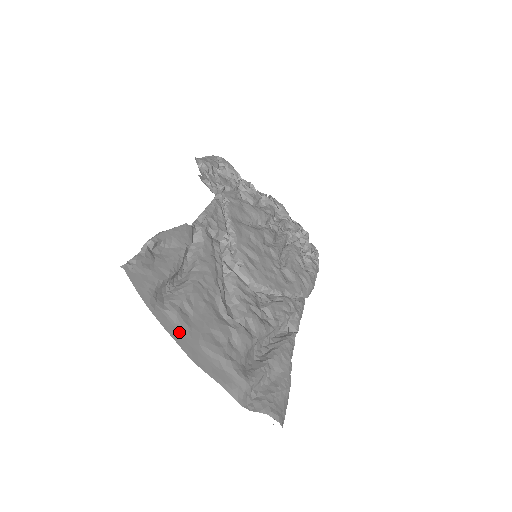
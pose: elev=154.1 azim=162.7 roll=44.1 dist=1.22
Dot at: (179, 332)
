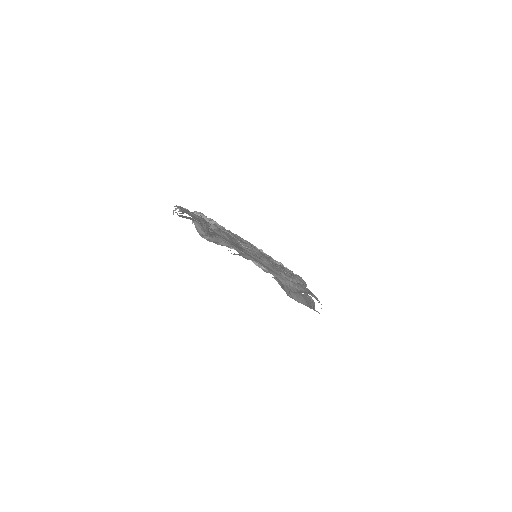
Dot at: (225, 239)
